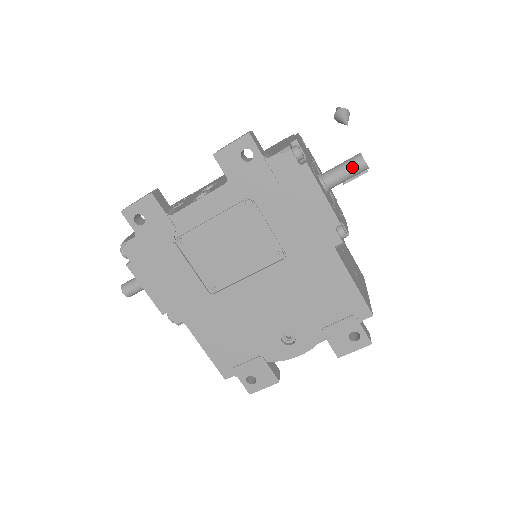
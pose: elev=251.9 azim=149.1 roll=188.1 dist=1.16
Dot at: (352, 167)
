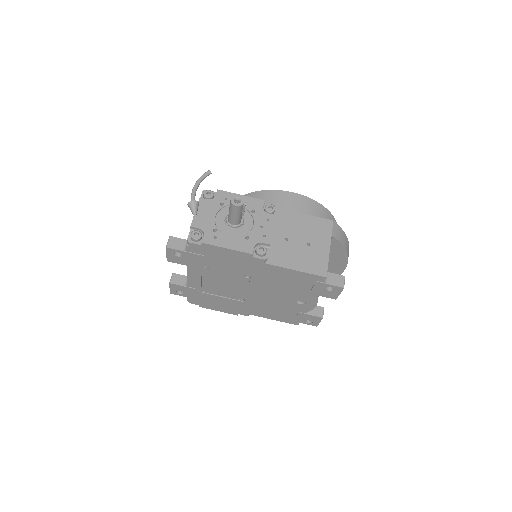
Dot at: (233, 212)
